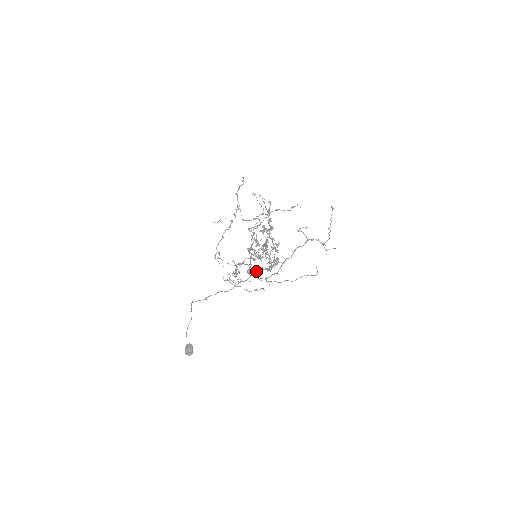
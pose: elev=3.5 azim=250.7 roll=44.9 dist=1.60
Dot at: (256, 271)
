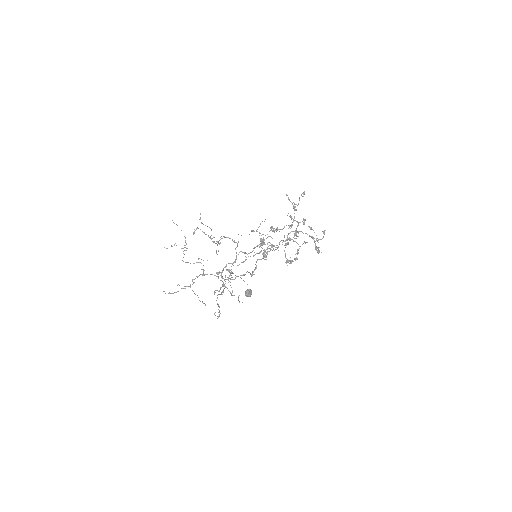
Dot at: (236, 276)
